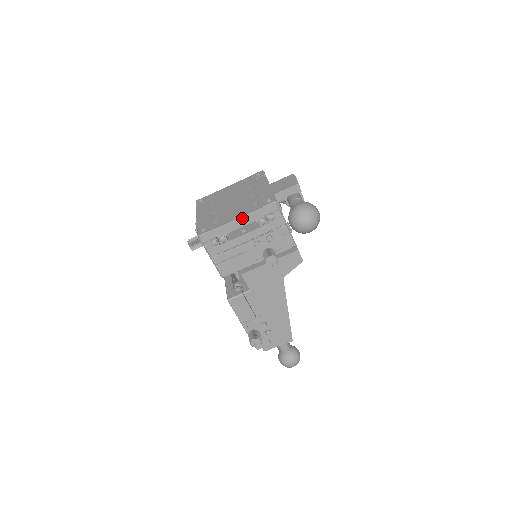
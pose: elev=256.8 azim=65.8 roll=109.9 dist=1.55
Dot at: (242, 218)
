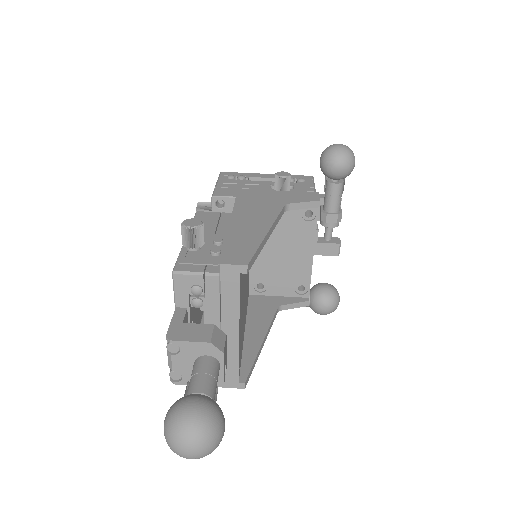
Dot at: (272, 175)
